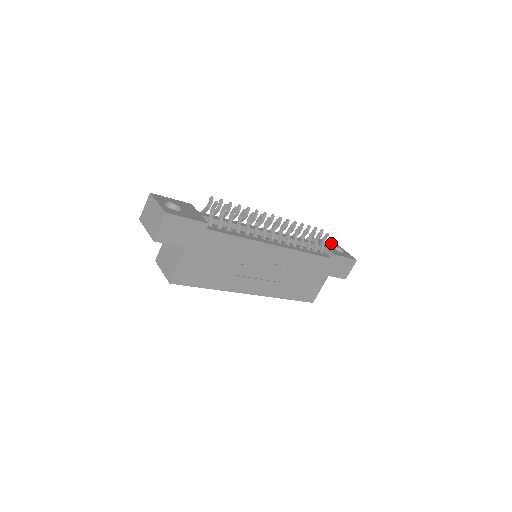
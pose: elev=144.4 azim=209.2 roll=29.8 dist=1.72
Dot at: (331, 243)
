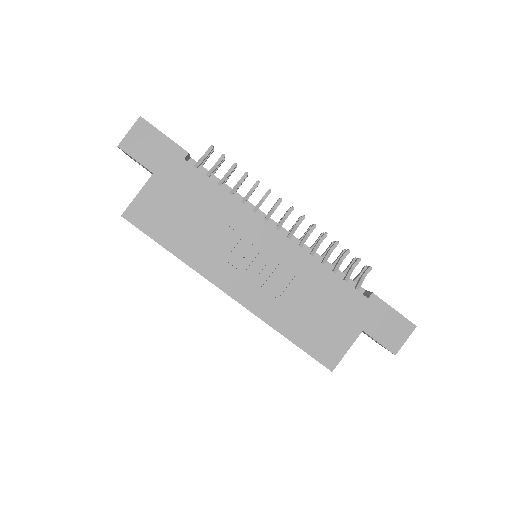
Dot at: occluded
